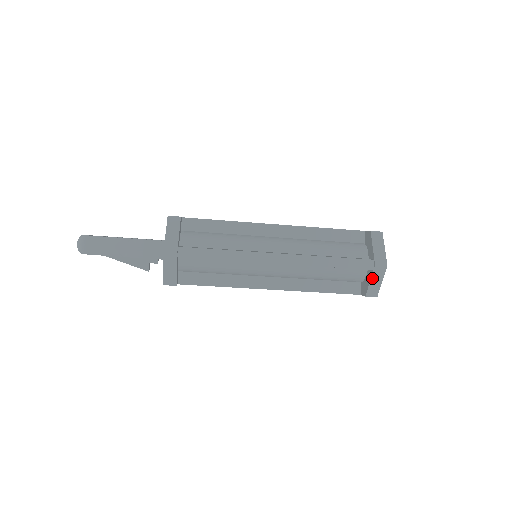
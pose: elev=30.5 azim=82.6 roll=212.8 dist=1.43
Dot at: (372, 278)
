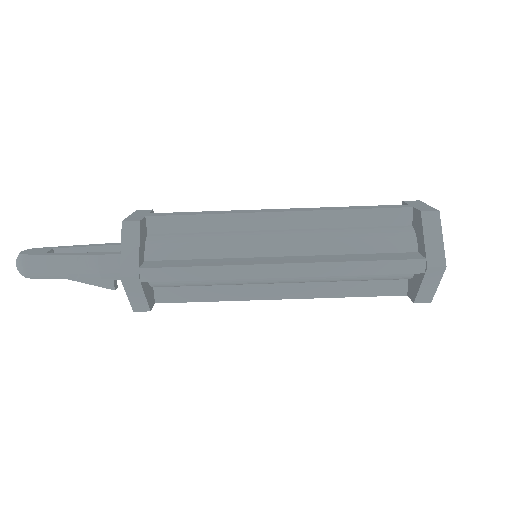
Dot at: (423, 282)
